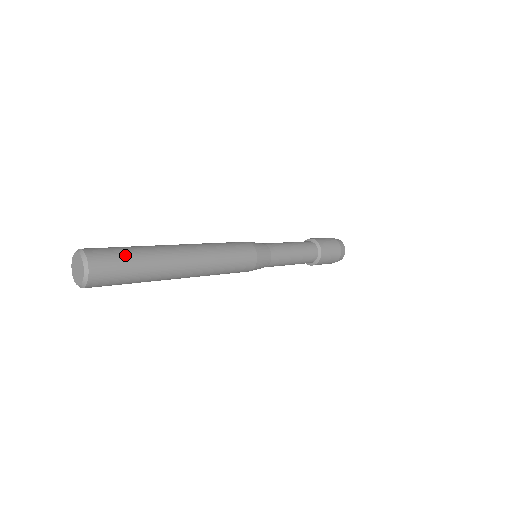
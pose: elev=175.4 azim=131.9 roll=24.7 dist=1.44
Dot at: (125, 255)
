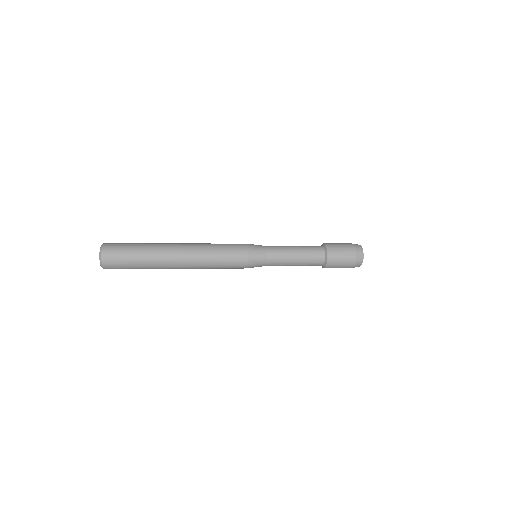
Dot at: (130, 243)
